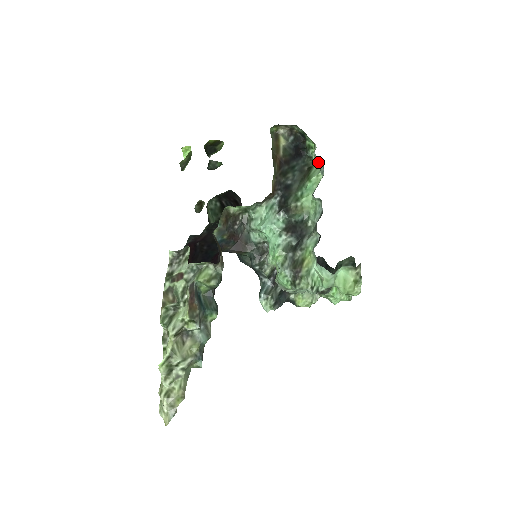
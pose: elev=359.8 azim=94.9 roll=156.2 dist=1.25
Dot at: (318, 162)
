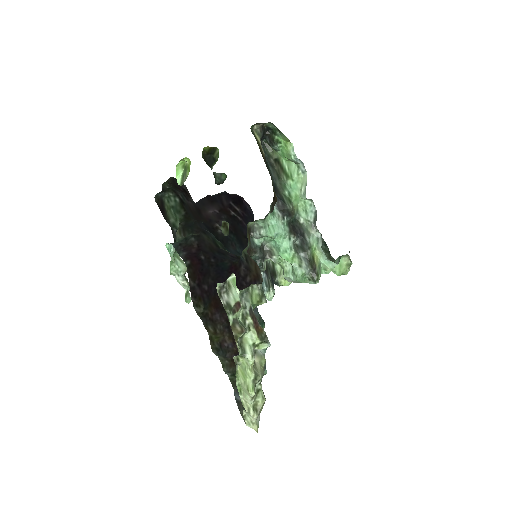
Dot at: (297, 161)
